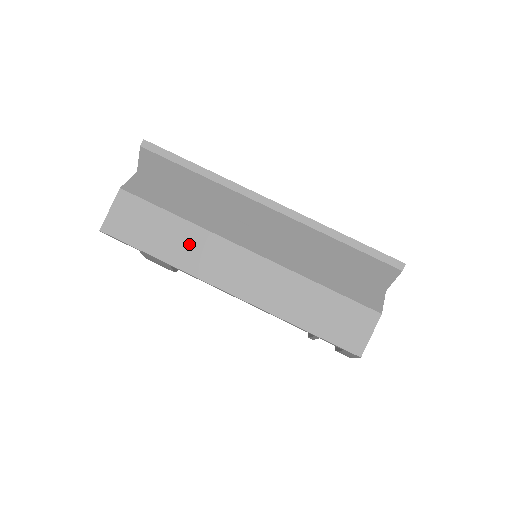
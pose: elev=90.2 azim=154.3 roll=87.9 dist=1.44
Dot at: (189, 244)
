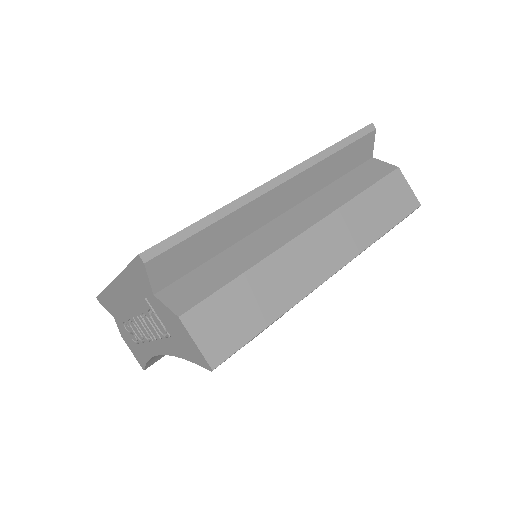
Dot at: (276, 280)
